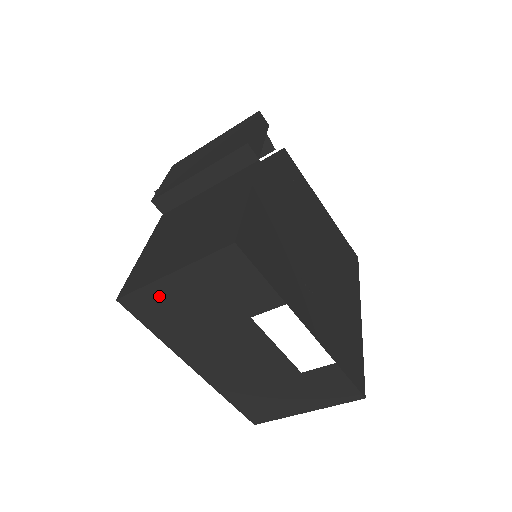
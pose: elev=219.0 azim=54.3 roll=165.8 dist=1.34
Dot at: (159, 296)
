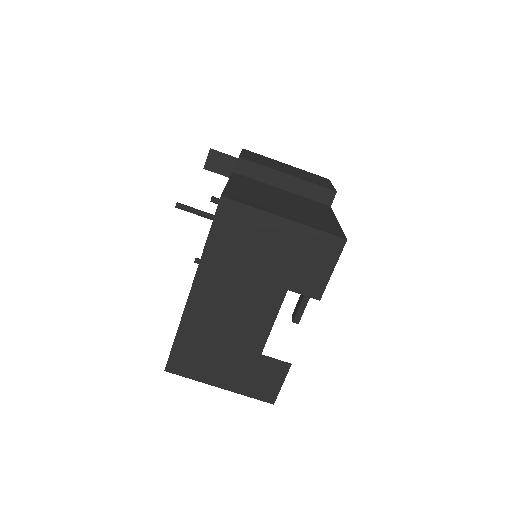
Dot at: (254, 223)
